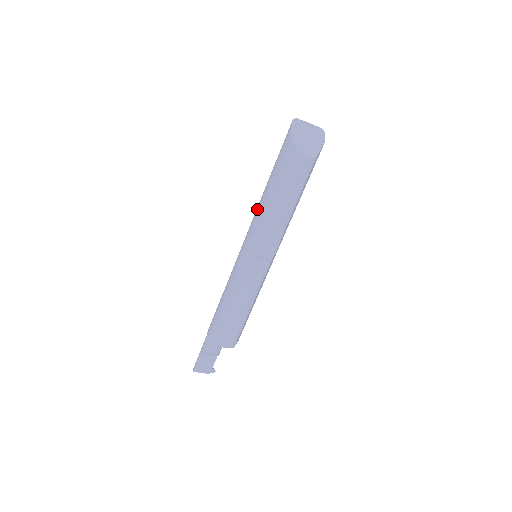
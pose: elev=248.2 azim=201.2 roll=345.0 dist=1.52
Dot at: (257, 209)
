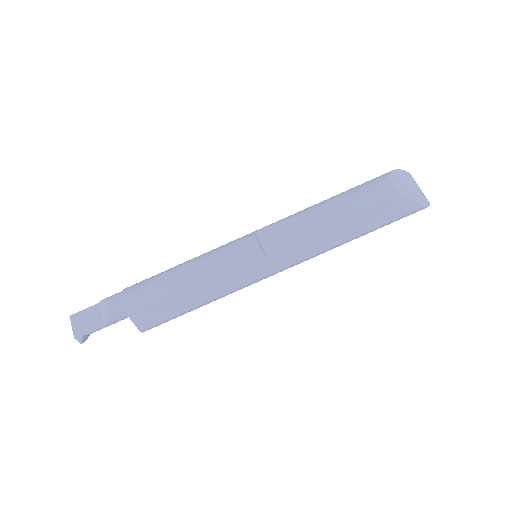
Dot at: occluded
